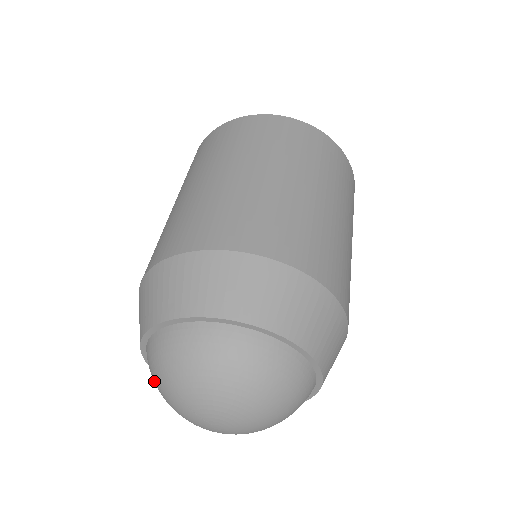
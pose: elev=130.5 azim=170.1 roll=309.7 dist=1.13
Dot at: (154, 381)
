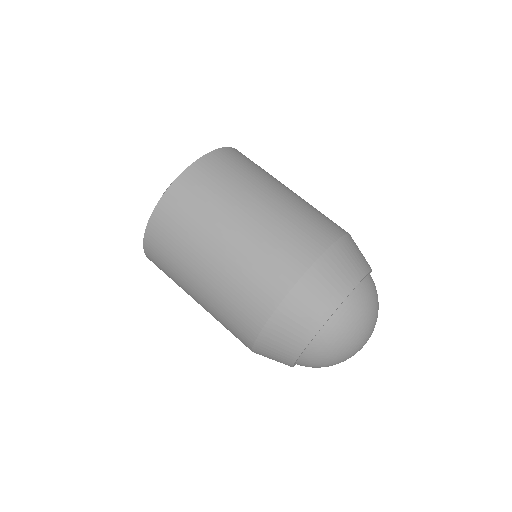
Dot at: (317, 367)
